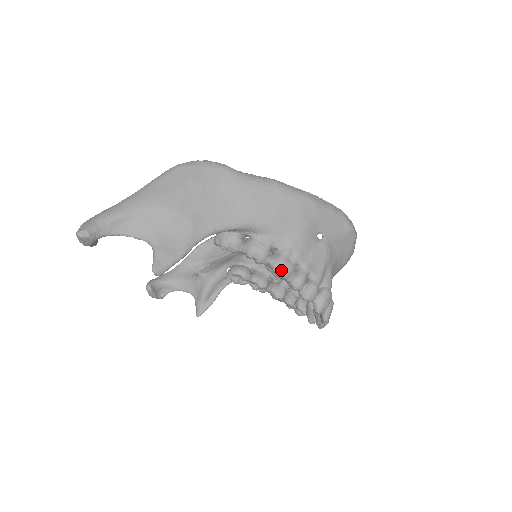
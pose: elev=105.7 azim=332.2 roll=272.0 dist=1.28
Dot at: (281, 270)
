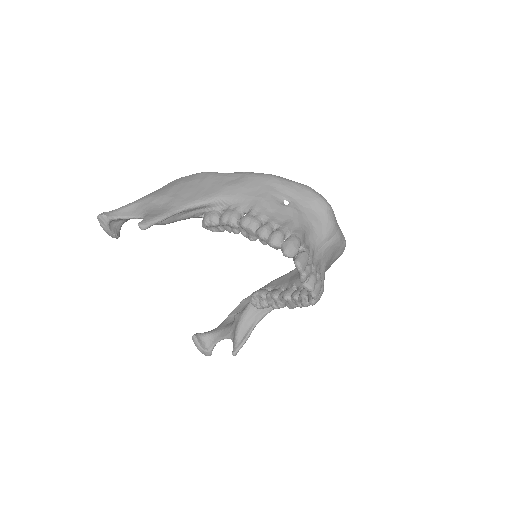
Dot at: (246, 223)
